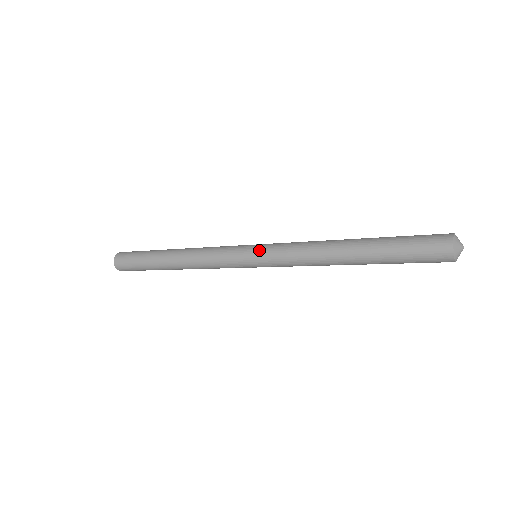
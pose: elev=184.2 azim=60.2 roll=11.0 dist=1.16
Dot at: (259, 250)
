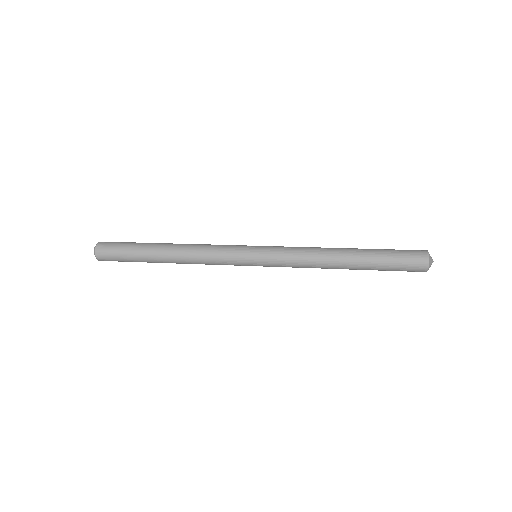
Dot at: (263, 254)
